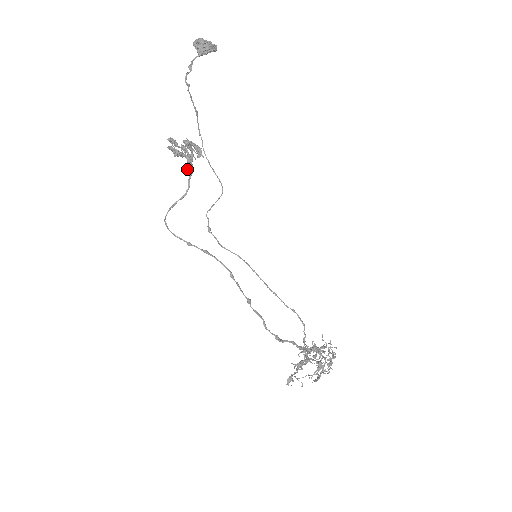
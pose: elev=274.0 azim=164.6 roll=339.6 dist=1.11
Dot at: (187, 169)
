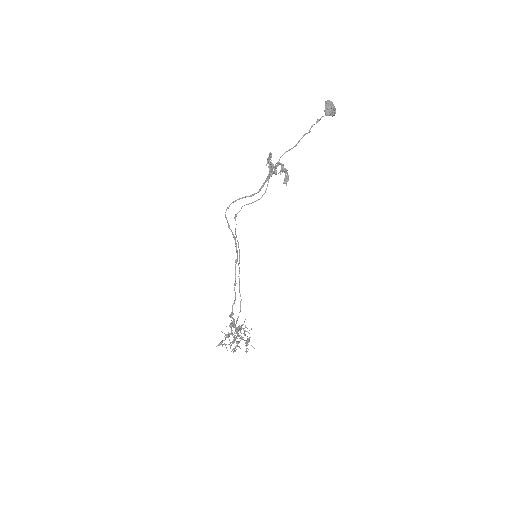
Dot at: (265, 180)
